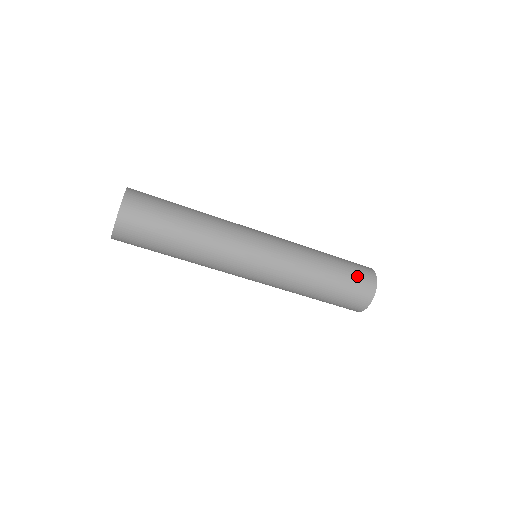
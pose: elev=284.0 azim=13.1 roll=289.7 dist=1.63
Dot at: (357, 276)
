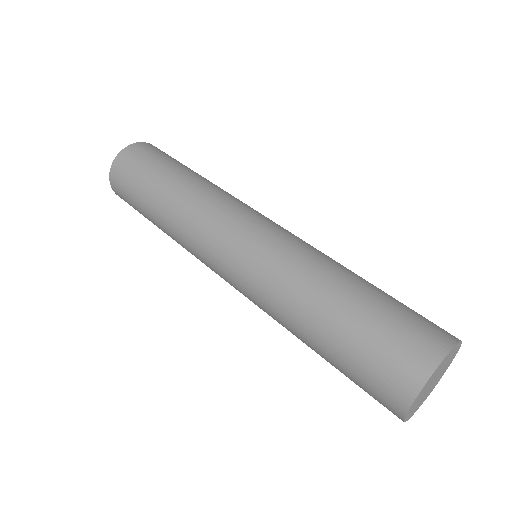
Dot at: (399, 327)
